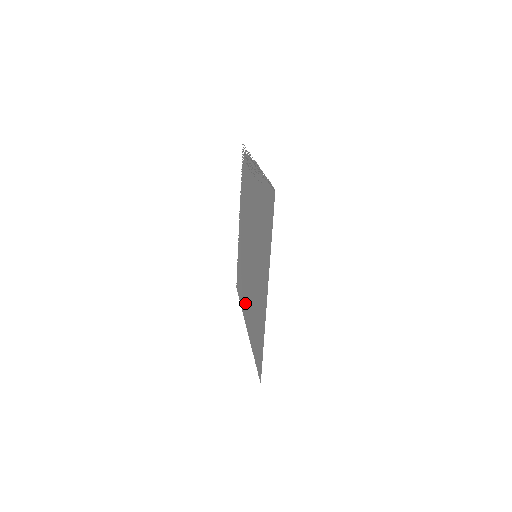
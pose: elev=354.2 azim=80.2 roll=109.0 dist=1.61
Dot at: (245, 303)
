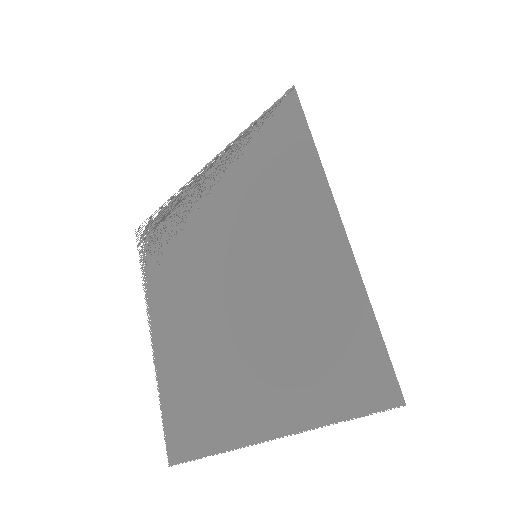
Dot at: (234, 407)
